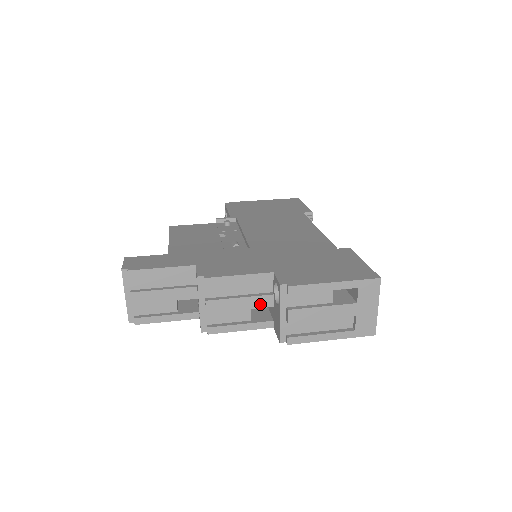
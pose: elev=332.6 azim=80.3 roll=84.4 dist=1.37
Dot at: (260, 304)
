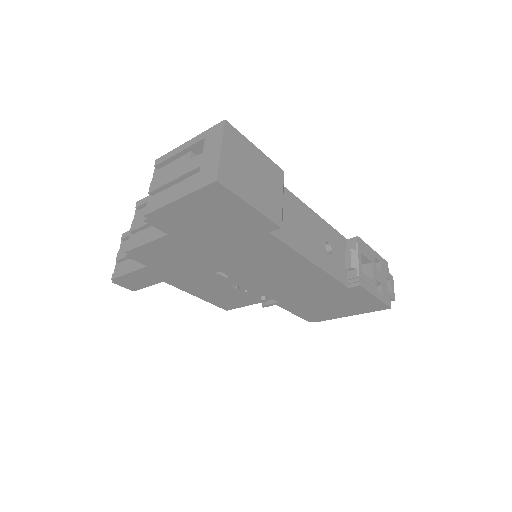
Dot at: occluded
